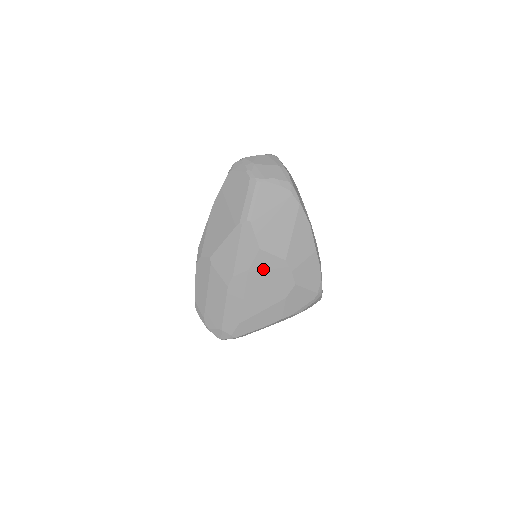
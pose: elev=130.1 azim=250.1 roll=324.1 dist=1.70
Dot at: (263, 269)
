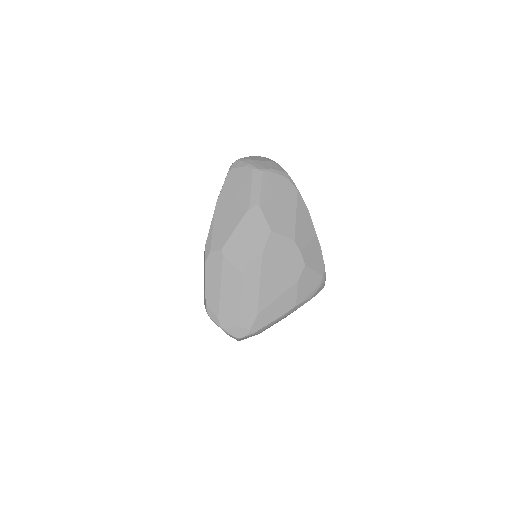
Dot at: (275, 252)
